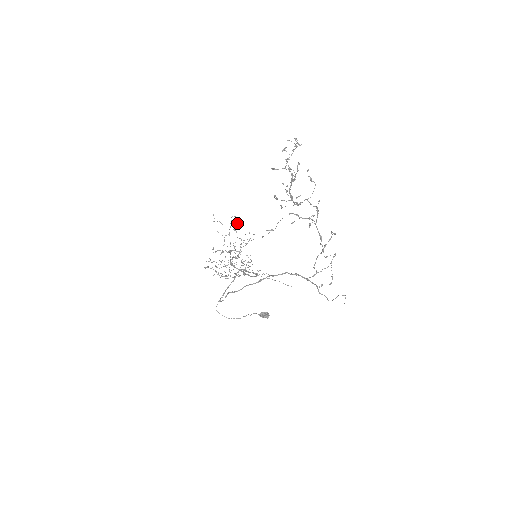
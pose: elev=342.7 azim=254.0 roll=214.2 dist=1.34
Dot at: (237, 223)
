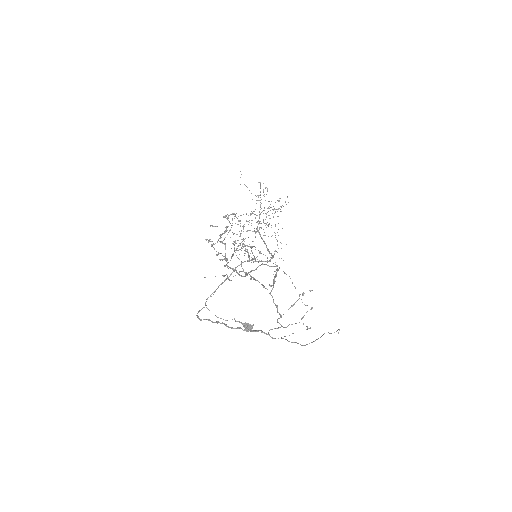
Dot at: (263, 192)
